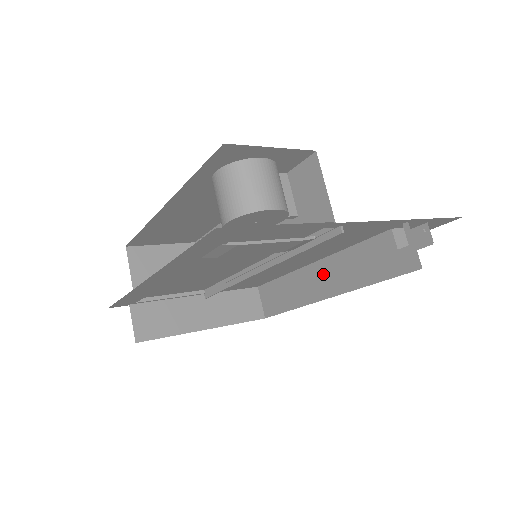
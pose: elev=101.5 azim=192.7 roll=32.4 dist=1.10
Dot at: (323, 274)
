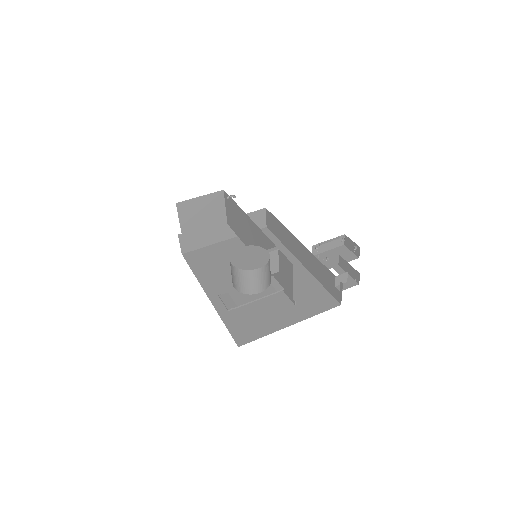
Dot at: (300, 250)
